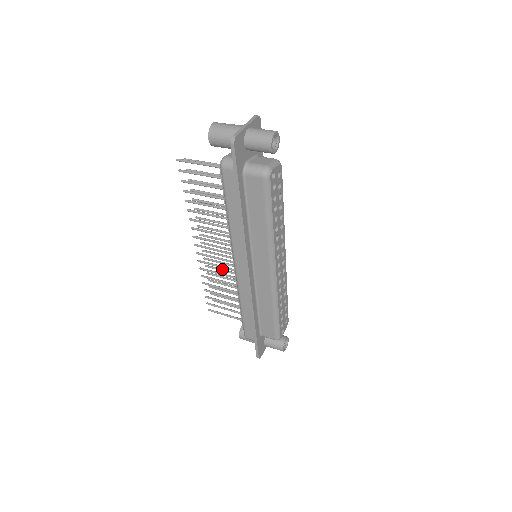
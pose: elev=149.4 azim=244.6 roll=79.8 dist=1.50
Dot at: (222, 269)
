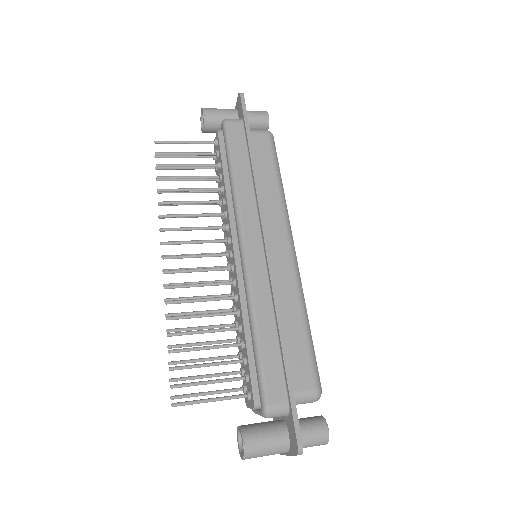
Dot at: (196, 311)
